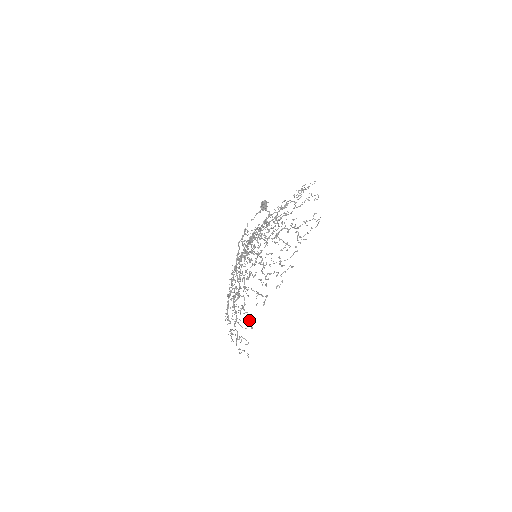
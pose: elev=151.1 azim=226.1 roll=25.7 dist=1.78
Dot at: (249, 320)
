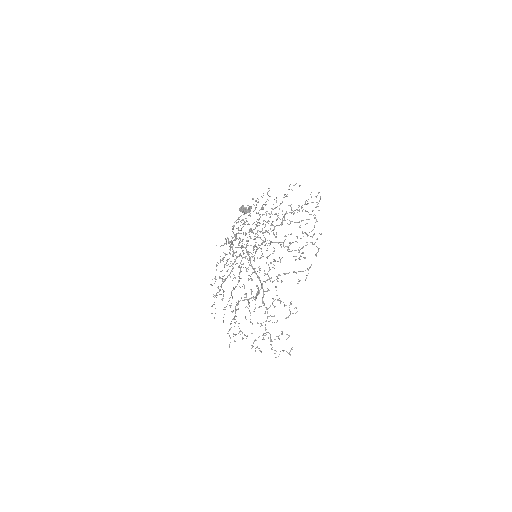
Dot at: occluded
